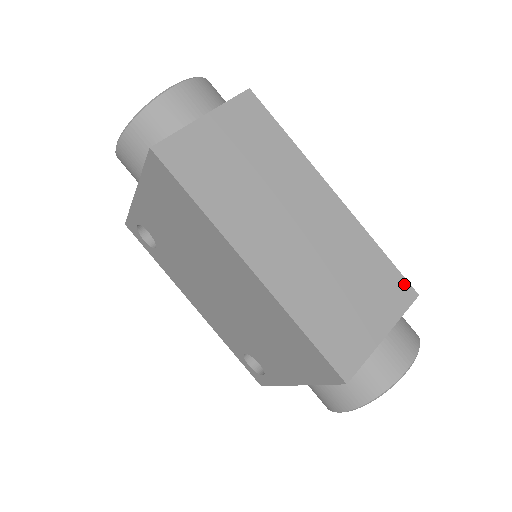
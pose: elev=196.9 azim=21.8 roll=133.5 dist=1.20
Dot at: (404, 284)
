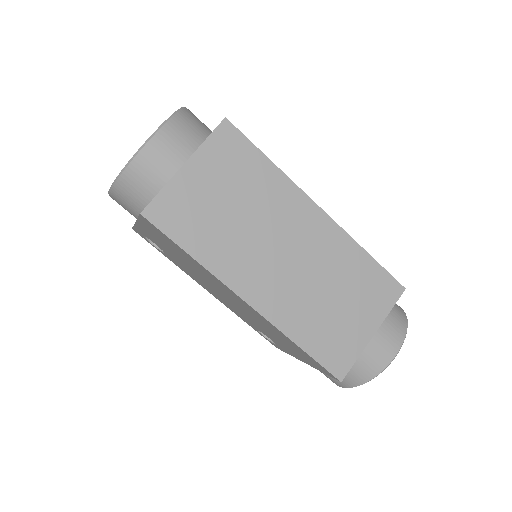
Dot at: (391, 282)
